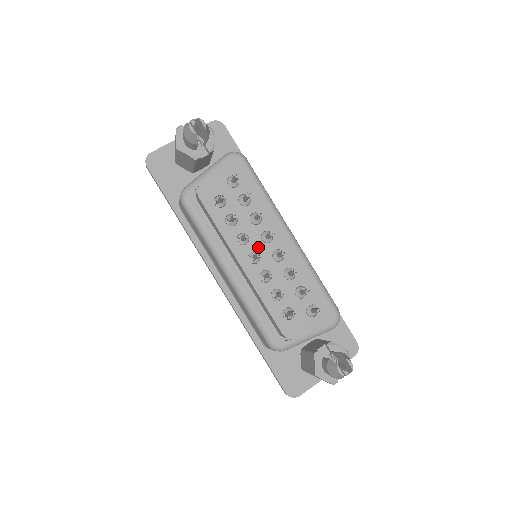
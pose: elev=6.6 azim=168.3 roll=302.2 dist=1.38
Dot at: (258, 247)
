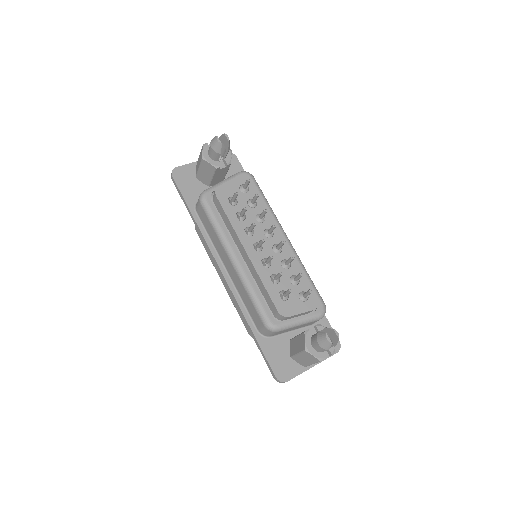
Dot at: occluded
